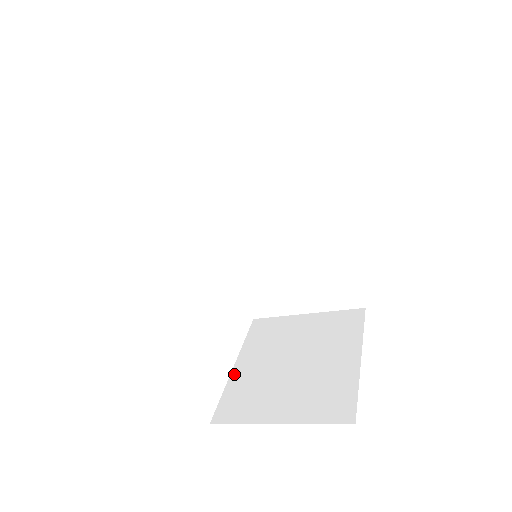
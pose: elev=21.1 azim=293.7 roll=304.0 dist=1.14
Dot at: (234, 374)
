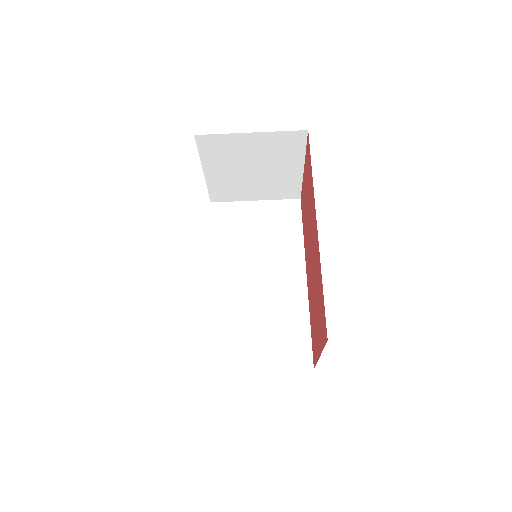
Dot at: occluded
